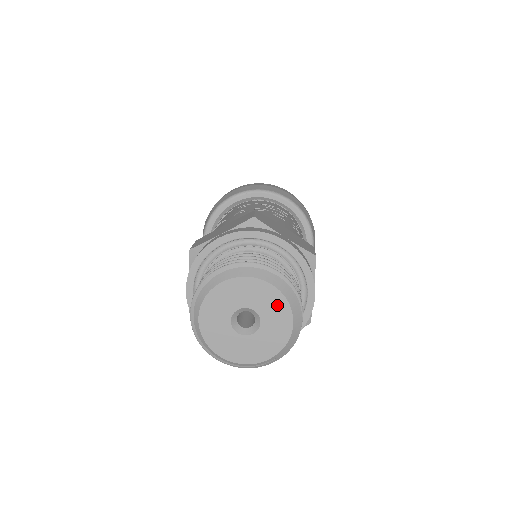
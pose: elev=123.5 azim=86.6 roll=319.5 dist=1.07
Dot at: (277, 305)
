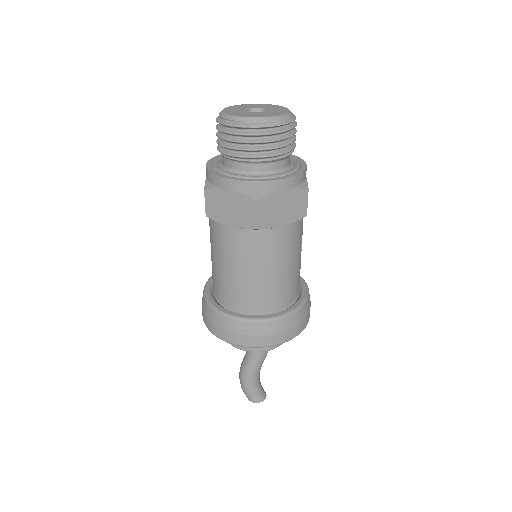
Dot at: (277, 107)
